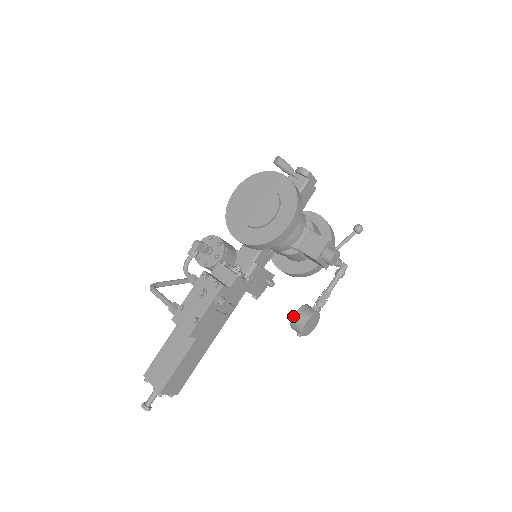
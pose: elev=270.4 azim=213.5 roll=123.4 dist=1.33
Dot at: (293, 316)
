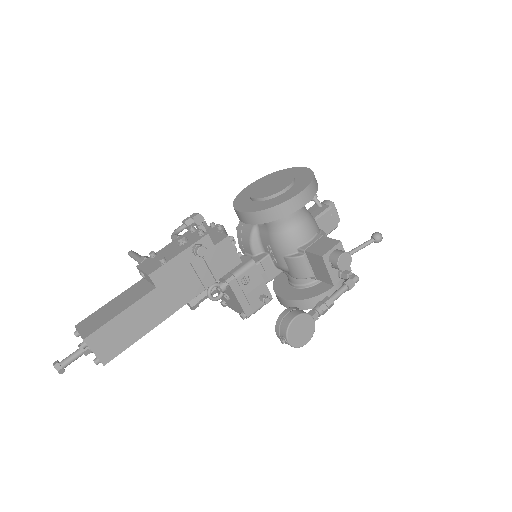
Dot at: (281, 313)
